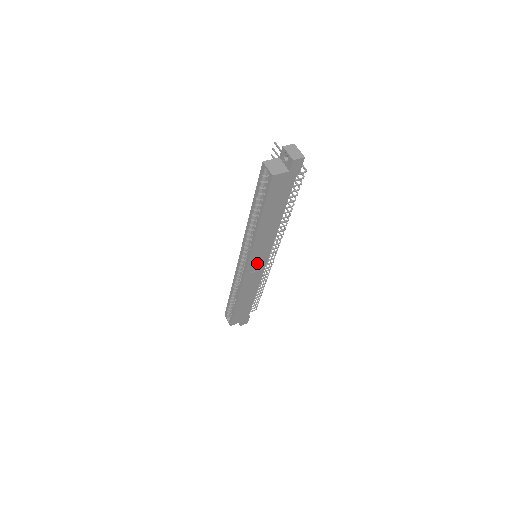
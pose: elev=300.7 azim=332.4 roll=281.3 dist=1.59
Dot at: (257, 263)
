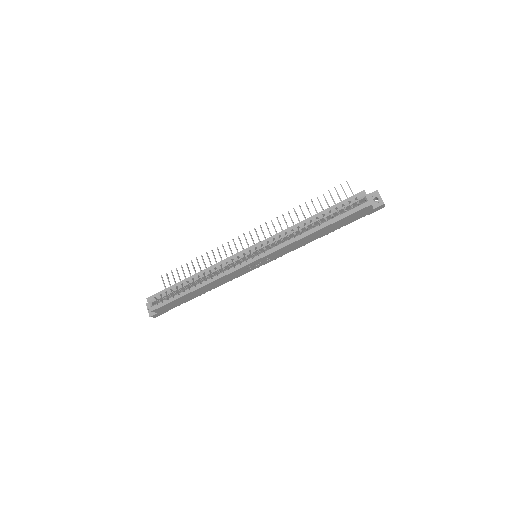
Dot at: (259, 262)
